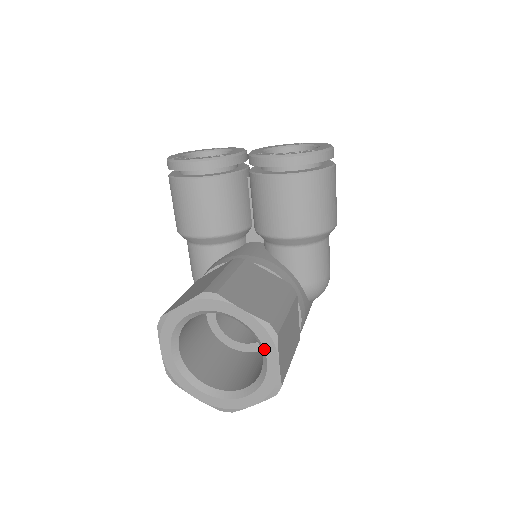
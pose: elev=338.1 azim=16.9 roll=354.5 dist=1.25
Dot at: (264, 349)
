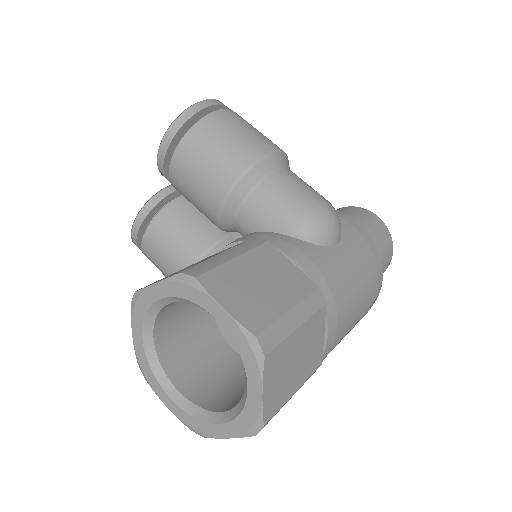
Dot at: (201, 307)
